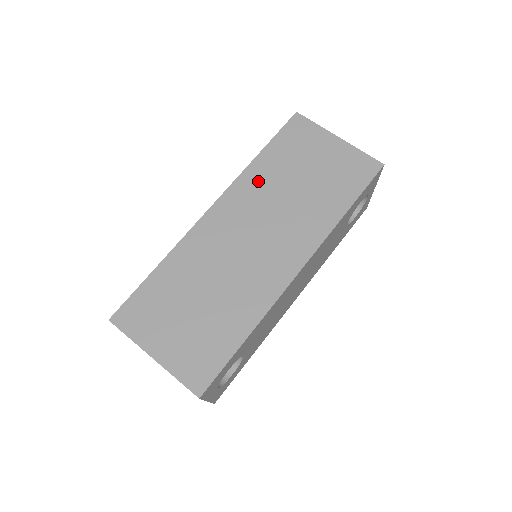
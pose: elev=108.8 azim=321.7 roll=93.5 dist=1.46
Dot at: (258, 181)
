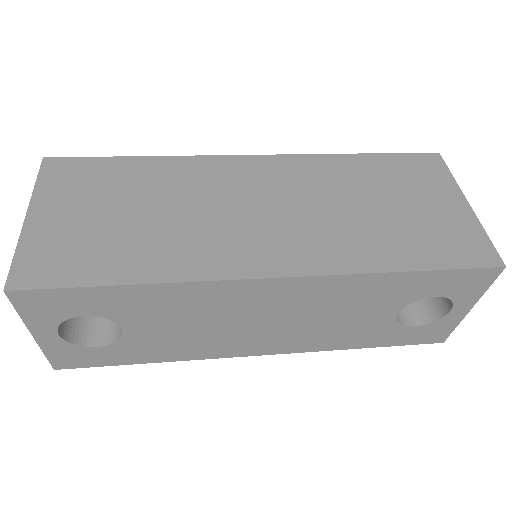
Dot at: (328, 171)
